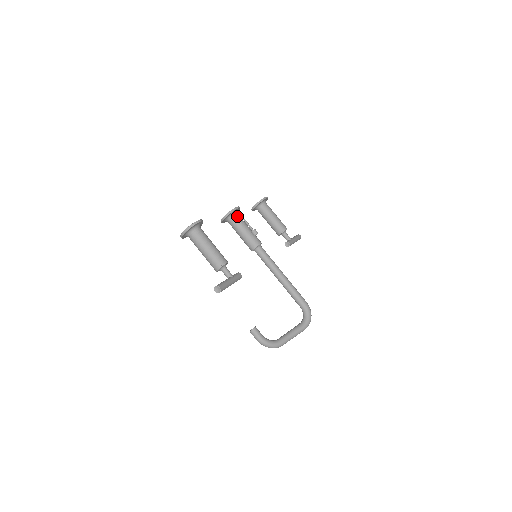
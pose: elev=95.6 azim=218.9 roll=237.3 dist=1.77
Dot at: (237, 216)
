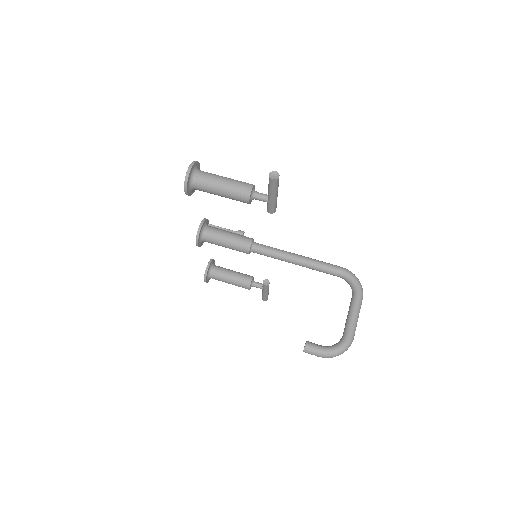
Dot at: (212, 227)
